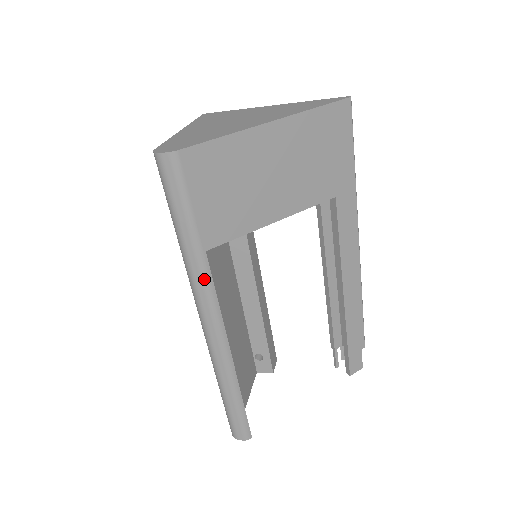
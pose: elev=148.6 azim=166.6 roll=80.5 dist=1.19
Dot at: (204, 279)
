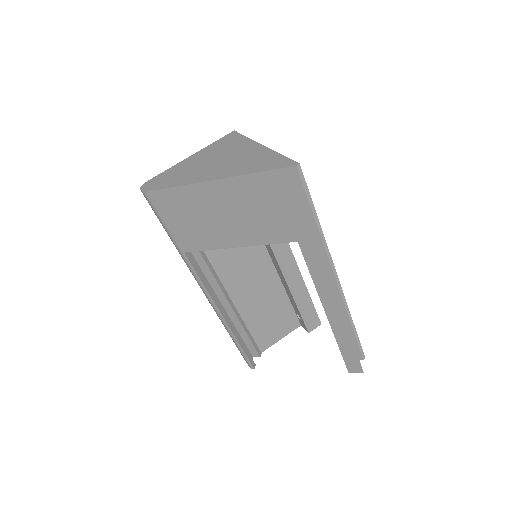
Dot at: (189, 267)
